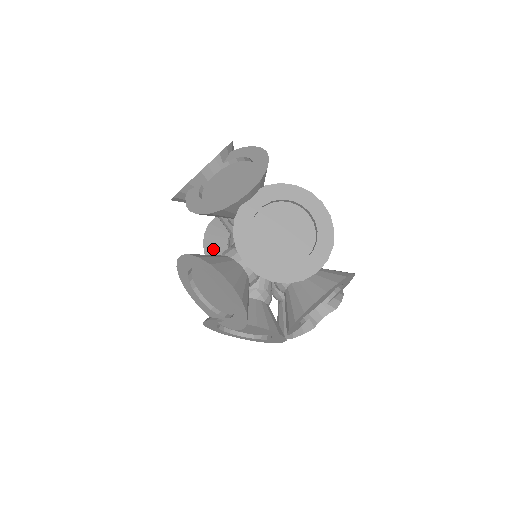
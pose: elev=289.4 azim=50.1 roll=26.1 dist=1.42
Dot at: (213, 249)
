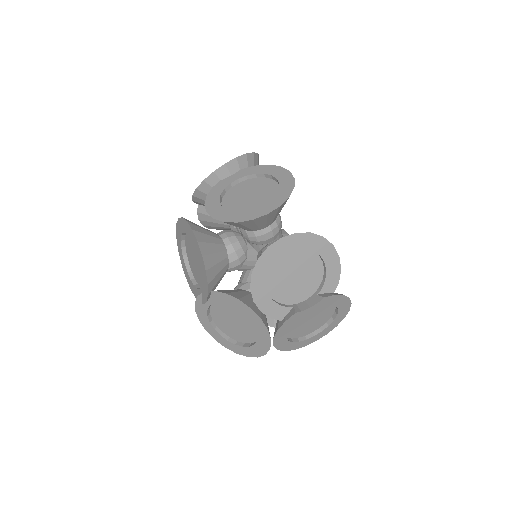
Dot at: occluded
